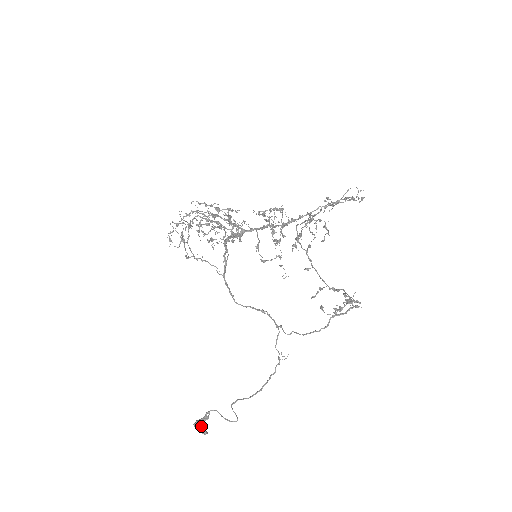
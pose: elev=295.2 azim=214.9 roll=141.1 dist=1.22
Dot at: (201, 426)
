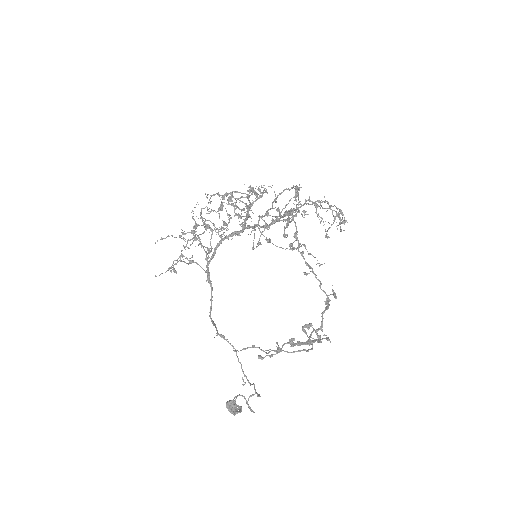
Dot at: (228, 408)
